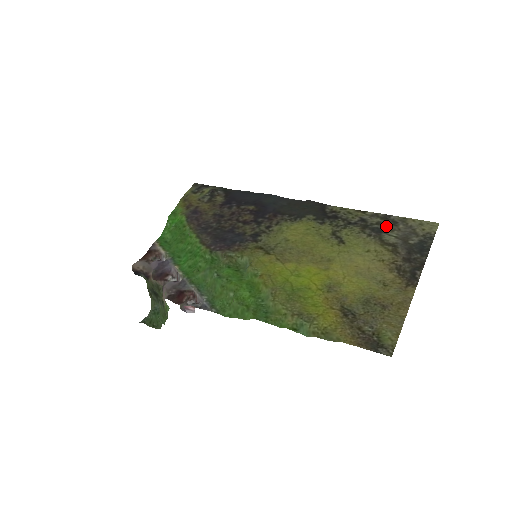
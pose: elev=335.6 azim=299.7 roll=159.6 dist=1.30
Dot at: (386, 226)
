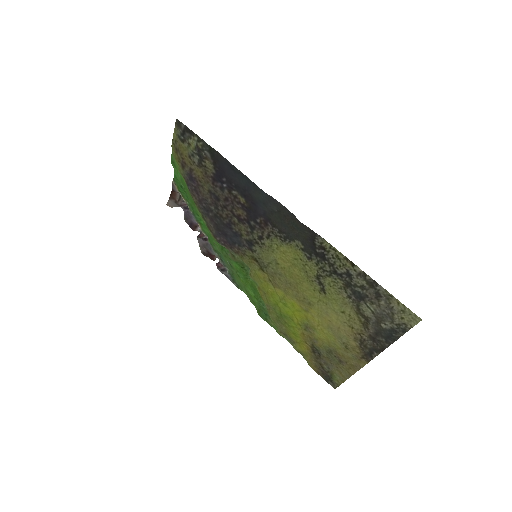
Dot at: (368, 295)
